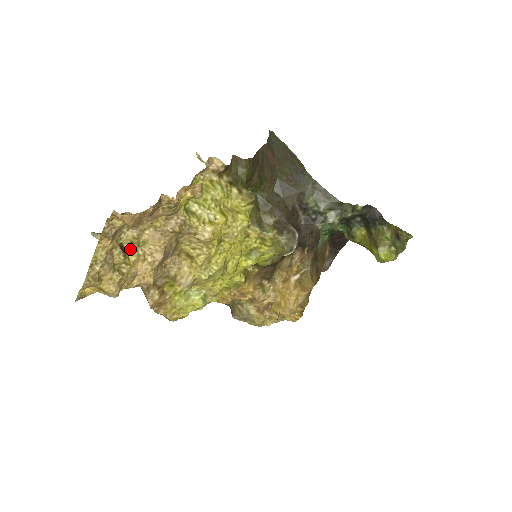
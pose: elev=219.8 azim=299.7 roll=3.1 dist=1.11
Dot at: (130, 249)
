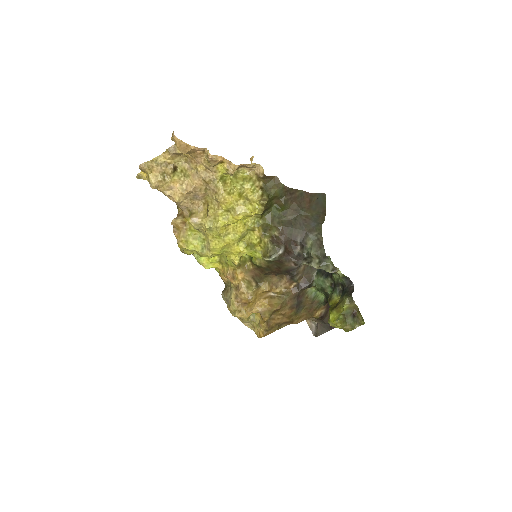
Dot at: (179, 173)
